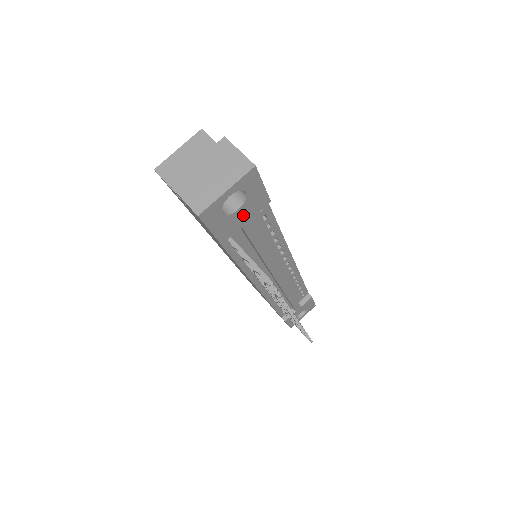
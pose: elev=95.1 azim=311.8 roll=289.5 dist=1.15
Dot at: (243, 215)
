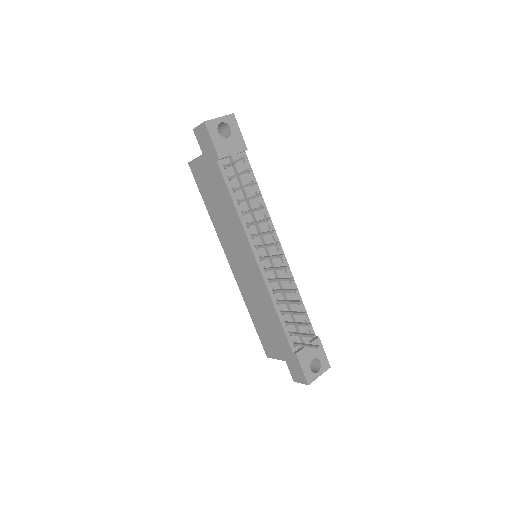
Dot at: (231, 146)
